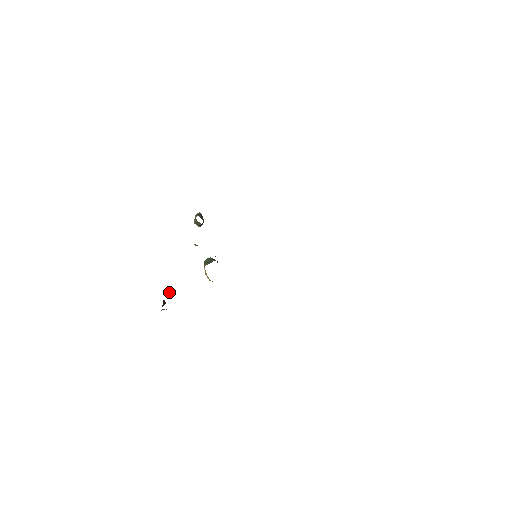
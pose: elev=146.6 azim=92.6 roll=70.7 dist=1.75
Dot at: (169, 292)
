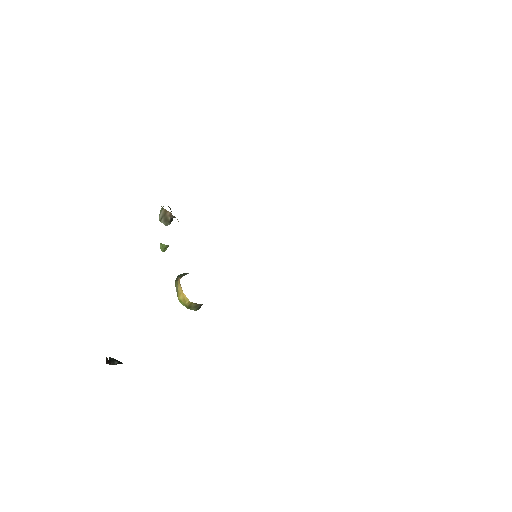
Dot at: (112, 360)
